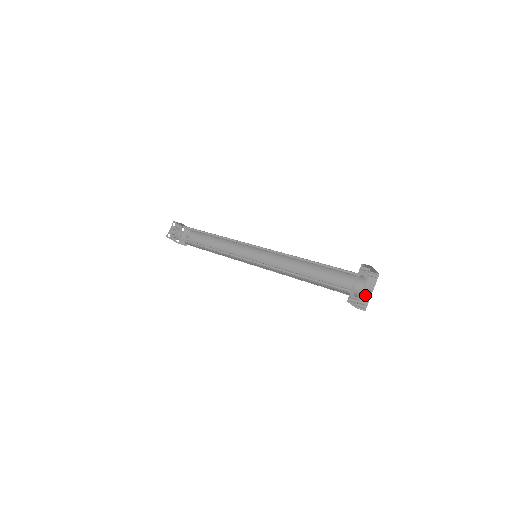
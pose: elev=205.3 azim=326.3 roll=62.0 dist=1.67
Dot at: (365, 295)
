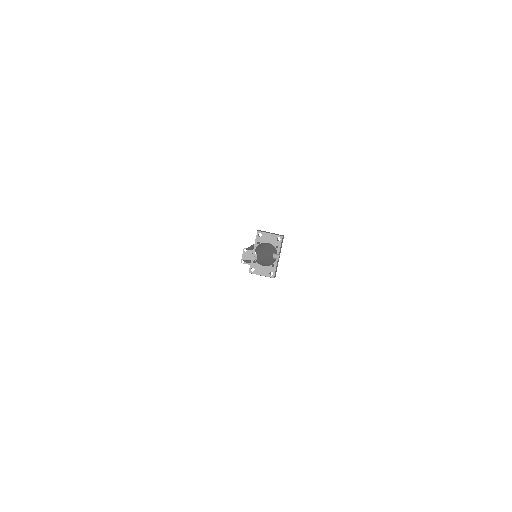
Dot at: (277, 262)
